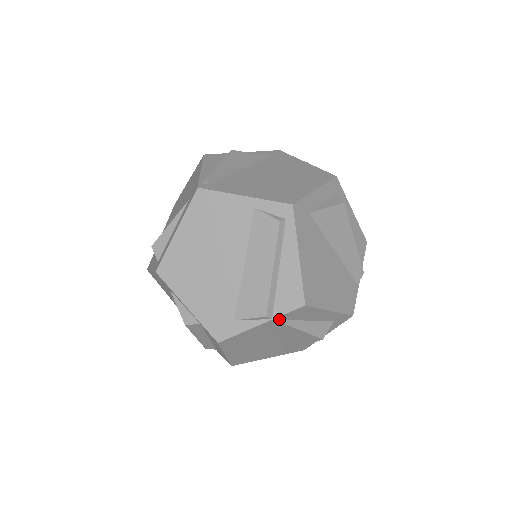
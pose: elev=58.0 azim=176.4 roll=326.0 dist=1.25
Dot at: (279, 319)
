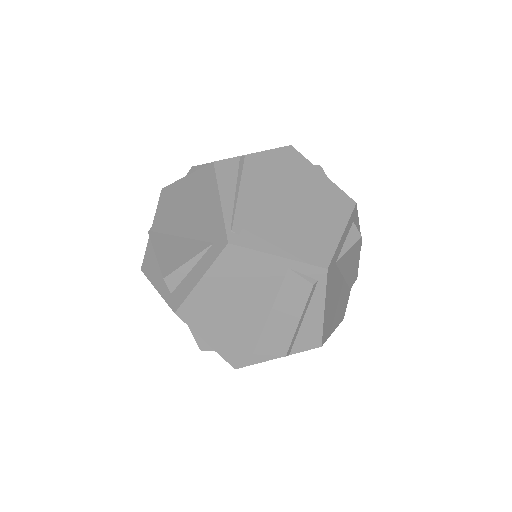
Dot at: (294, 352)
